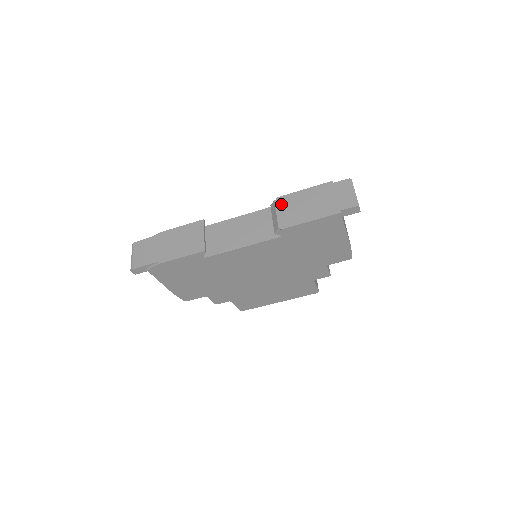
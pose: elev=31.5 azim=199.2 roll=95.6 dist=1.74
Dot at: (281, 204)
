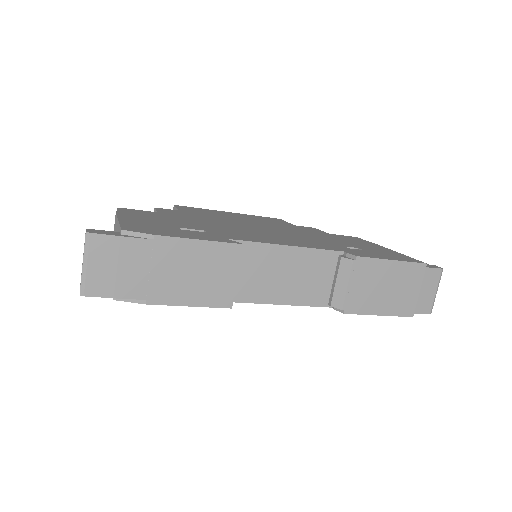
Dot at: (359, 272)
